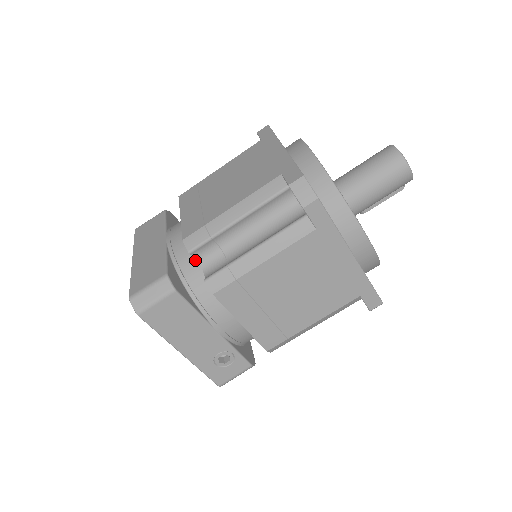
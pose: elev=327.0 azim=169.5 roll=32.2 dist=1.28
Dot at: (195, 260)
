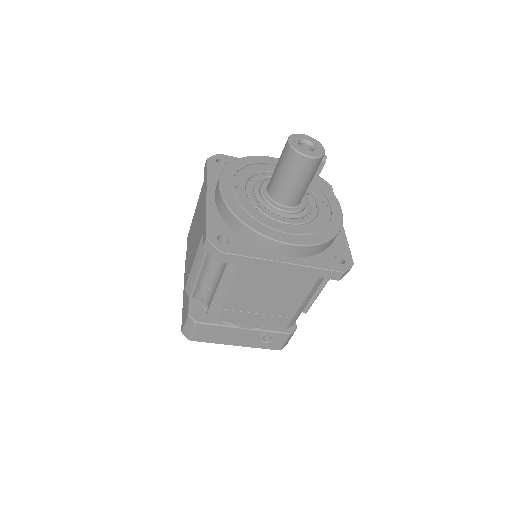
Dot at: occluded
